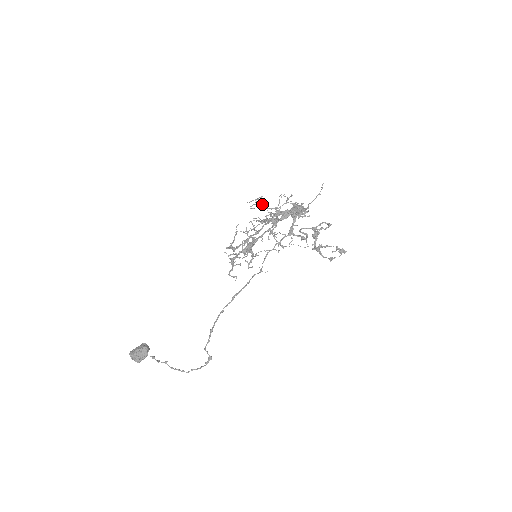
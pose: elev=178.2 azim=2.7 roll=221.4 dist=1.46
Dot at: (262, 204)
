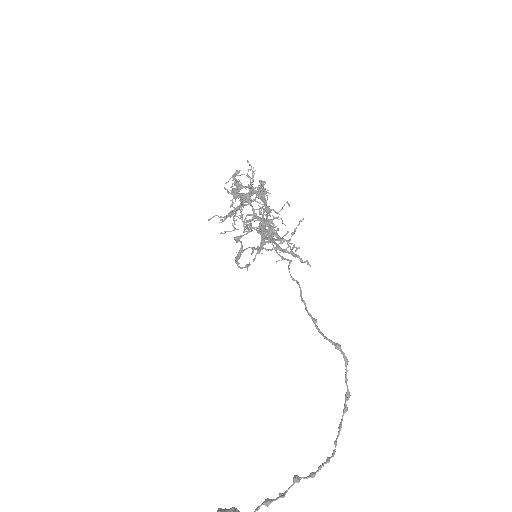
Dot at: (235, 184)
